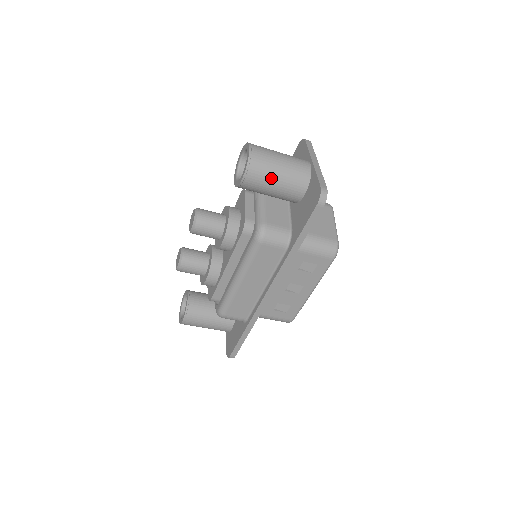
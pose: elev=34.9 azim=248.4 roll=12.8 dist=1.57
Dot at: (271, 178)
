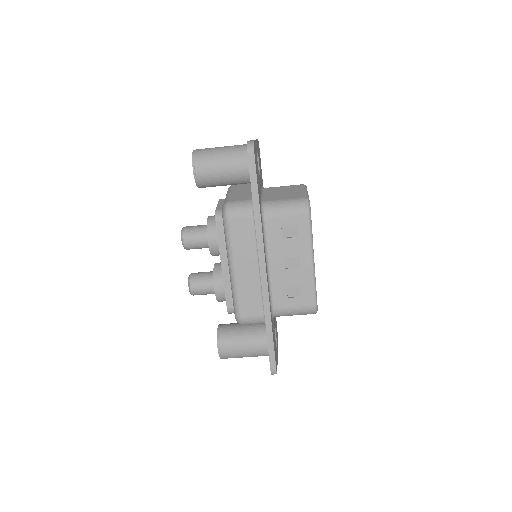
Dot at: (216, 162)
